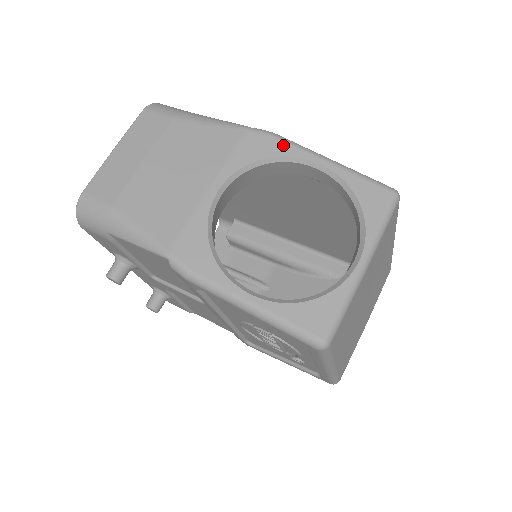
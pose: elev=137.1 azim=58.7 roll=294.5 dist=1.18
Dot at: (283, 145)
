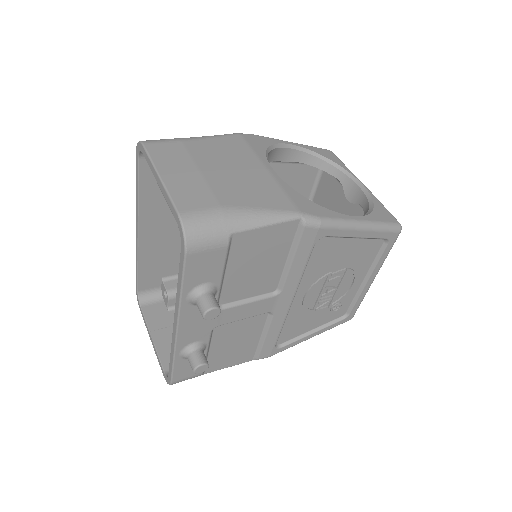
Dot at: (266, 139)
